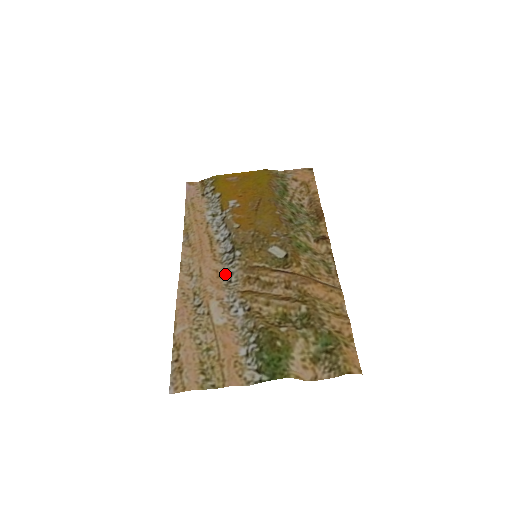
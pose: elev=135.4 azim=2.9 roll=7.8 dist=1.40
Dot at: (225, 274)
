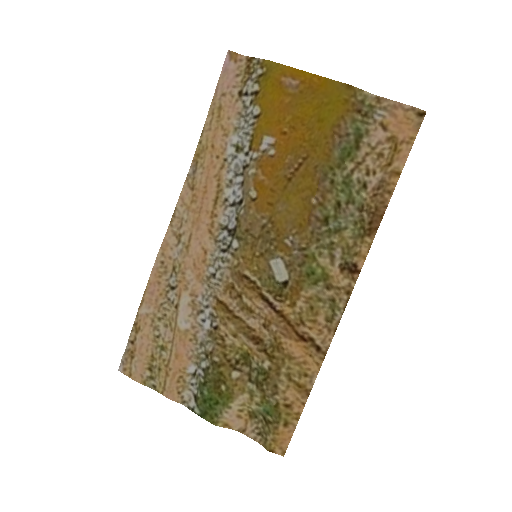
Dot at: (212, 262)
